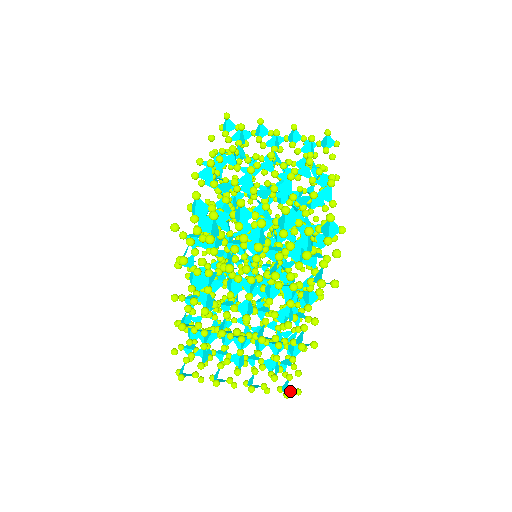
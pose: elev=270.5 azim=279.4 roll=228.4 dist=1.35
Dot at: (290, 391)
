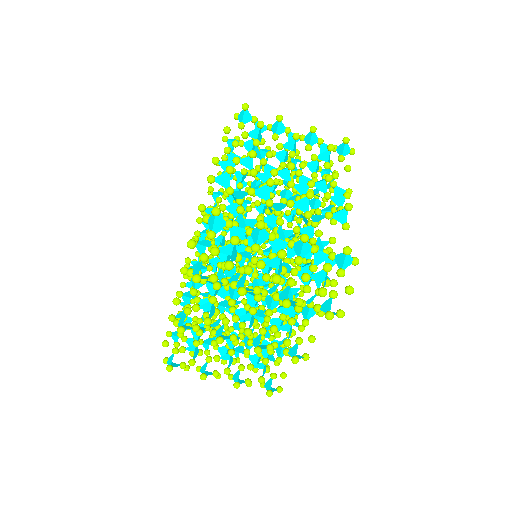
Dot at: (272, 388)
